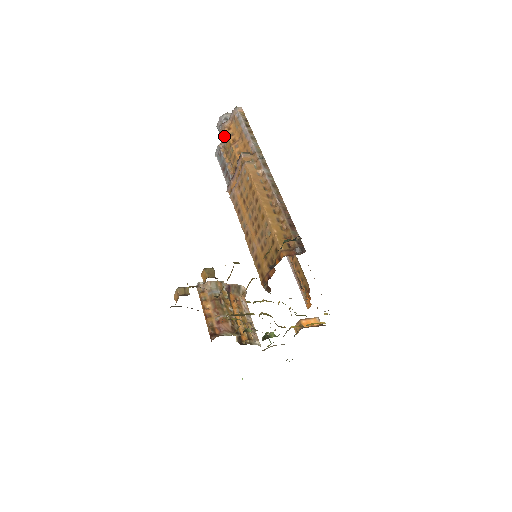
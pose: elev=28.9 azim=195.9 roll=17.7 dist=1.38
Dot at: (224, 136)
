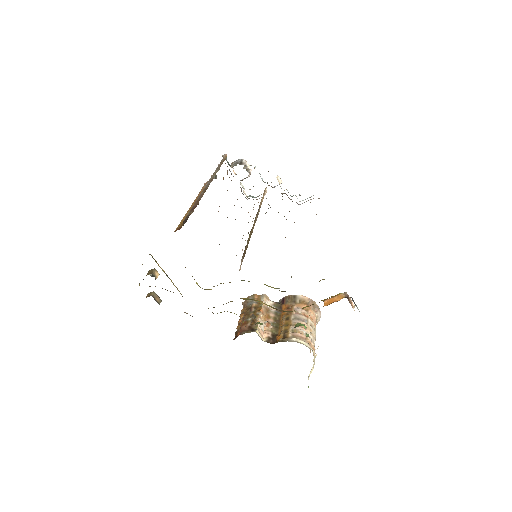
Dot at: occluded
